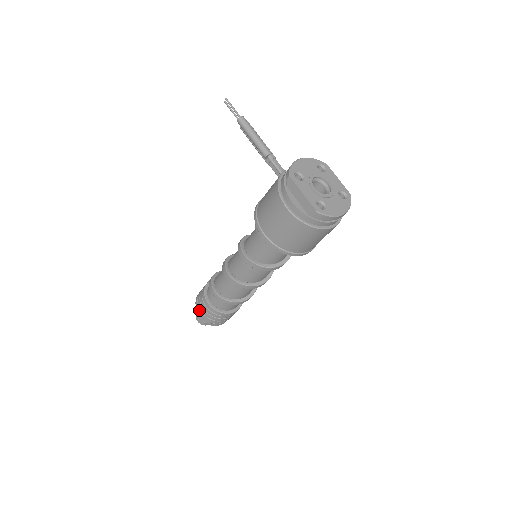
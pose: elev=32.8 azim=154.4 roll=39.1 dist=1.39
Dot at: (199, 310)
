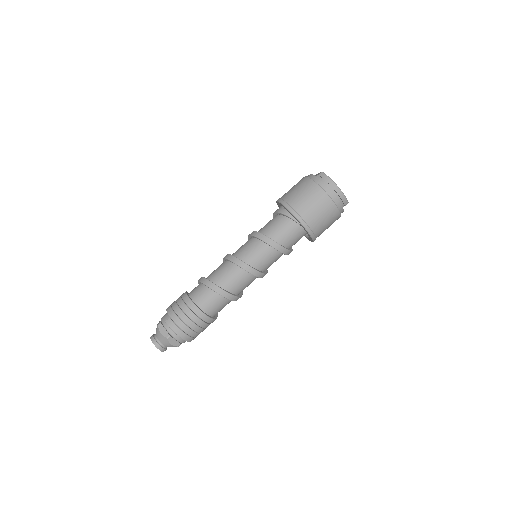
Dot at: (170, 305)
